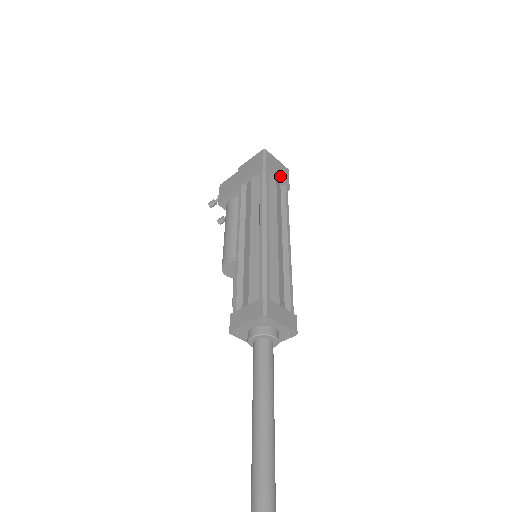
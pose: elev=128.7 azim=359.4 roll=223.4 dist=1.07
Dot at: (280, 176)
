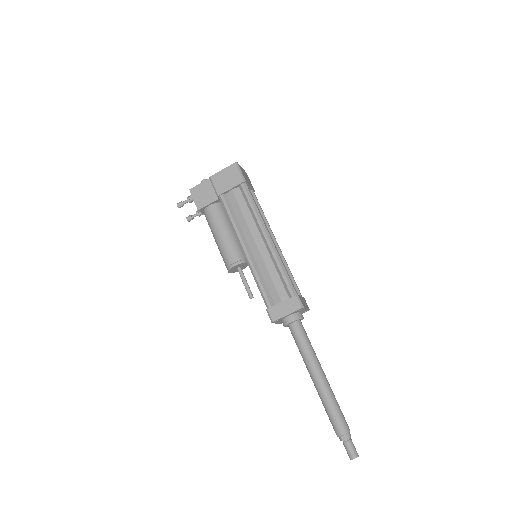
Dot at: (250, 183)
